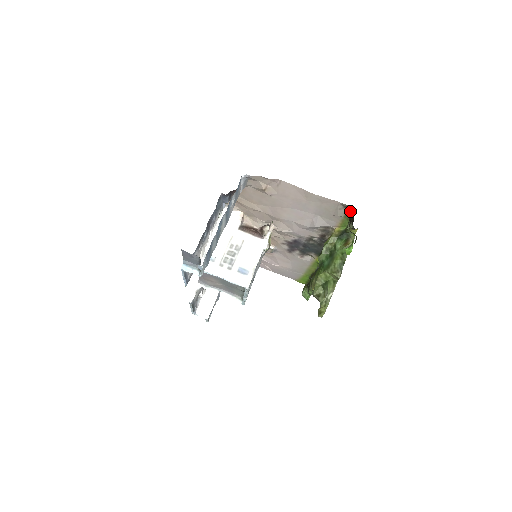
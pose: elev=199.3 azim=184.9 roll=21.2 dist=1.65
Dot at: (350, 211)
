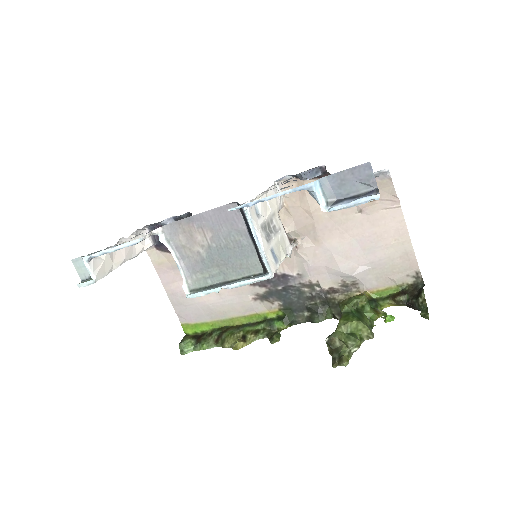
Dot at: (413, 284)
